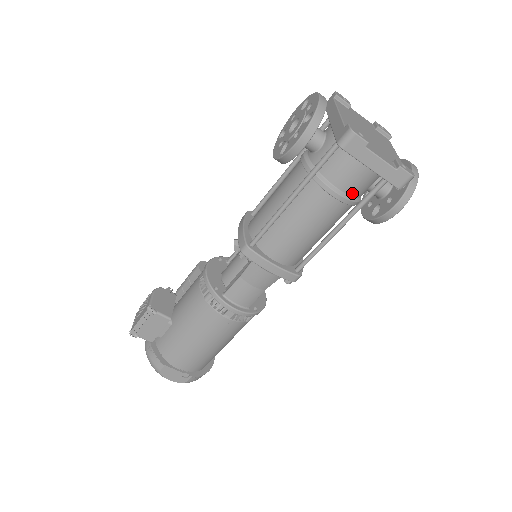
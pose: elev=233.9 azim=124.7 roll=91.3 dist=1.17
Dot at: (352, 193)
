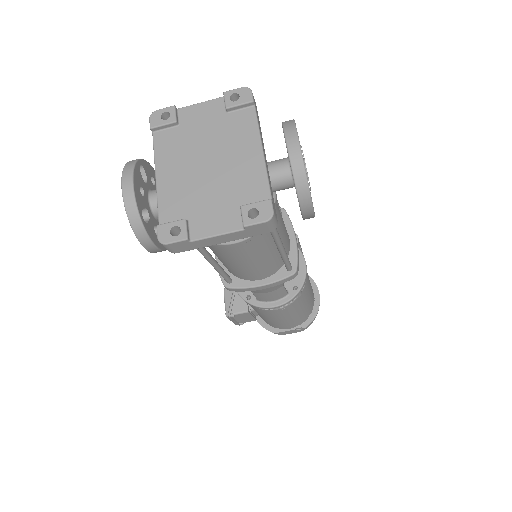
Dot at: occluded
